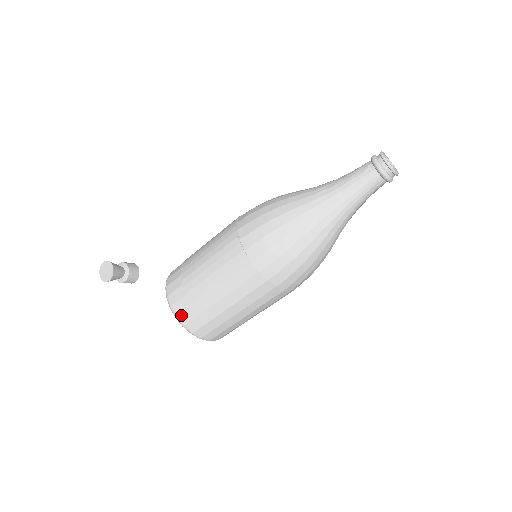
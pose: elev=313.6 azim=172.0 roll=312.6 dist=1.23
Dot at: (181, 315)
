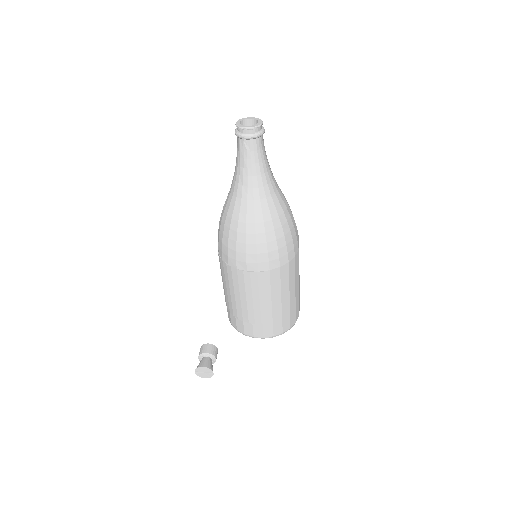
Dot at: (274, 333)
